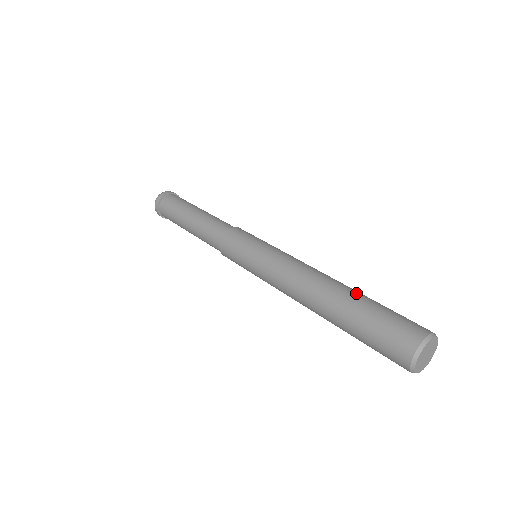
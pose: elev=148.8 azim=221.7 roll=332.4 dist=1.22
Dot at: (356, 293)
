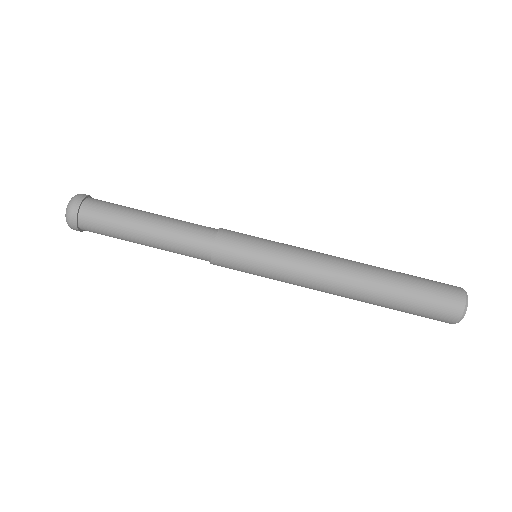
Dot at: (391, 272)
